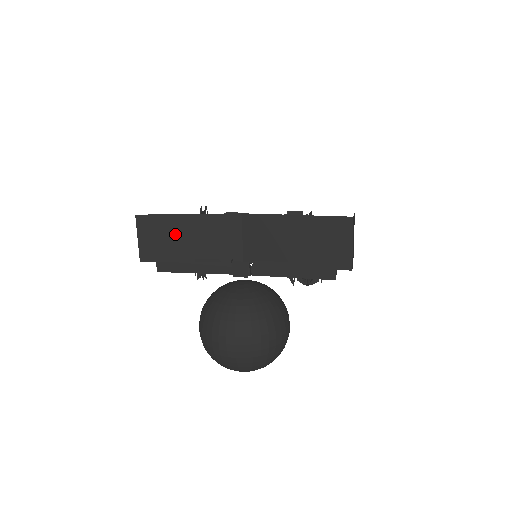
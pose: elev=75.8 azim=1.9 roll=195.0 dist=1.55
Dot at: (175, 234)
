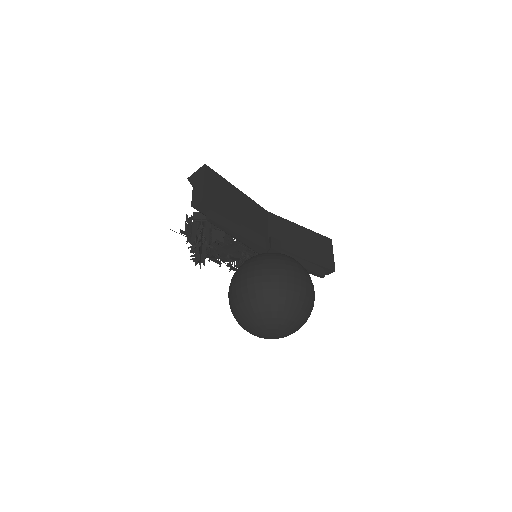
Dot at: (230, 197)
